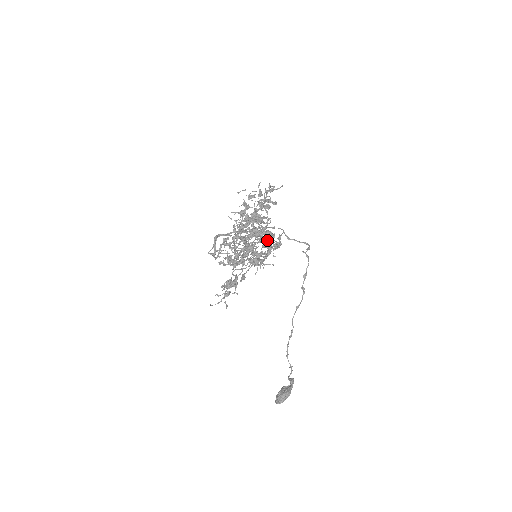
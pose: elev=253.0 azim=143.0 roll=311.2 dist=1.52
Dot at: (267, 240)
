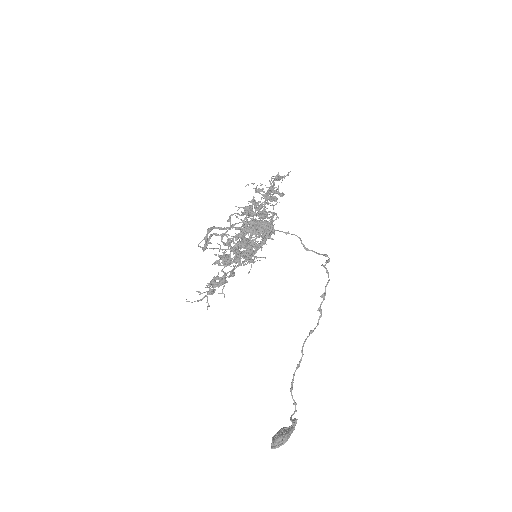
Dot at: occluded
